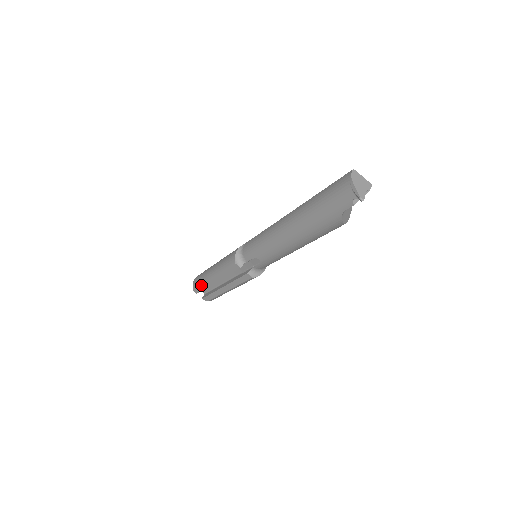
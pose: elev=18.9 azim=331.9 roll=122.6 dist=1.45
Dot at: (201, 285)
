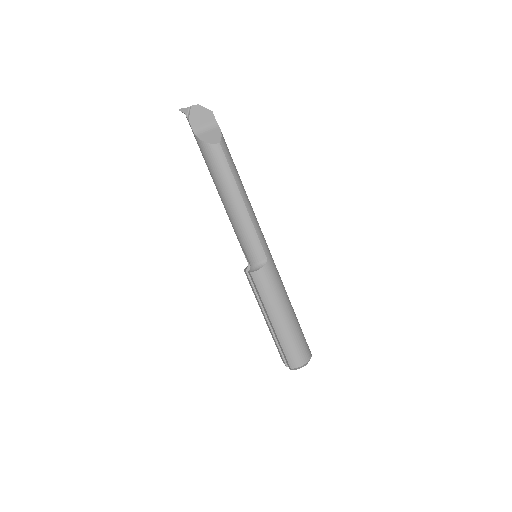
Dot at: (275, 343)
